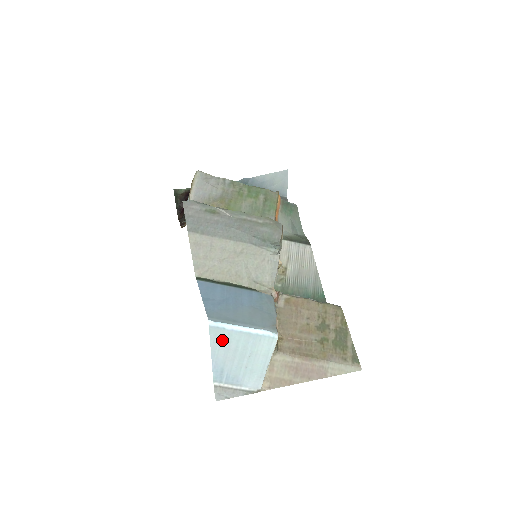
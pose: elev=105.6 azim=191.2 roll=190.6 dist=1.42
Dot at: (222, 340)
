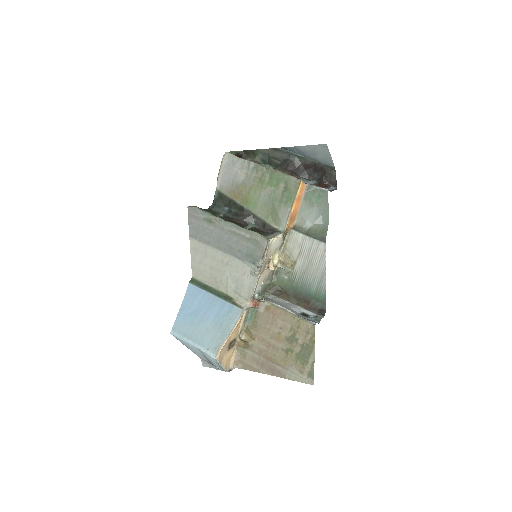
Dot at: (185, 344)
